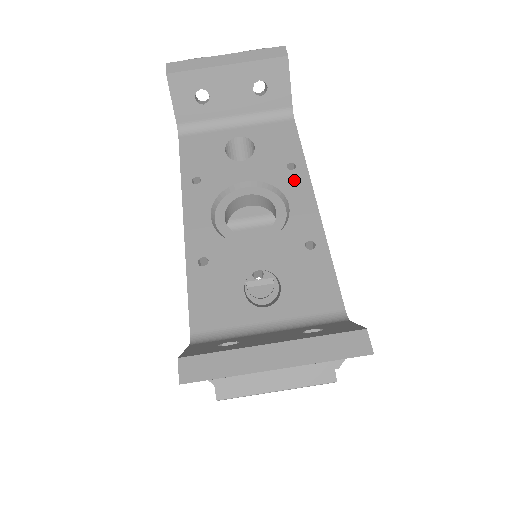
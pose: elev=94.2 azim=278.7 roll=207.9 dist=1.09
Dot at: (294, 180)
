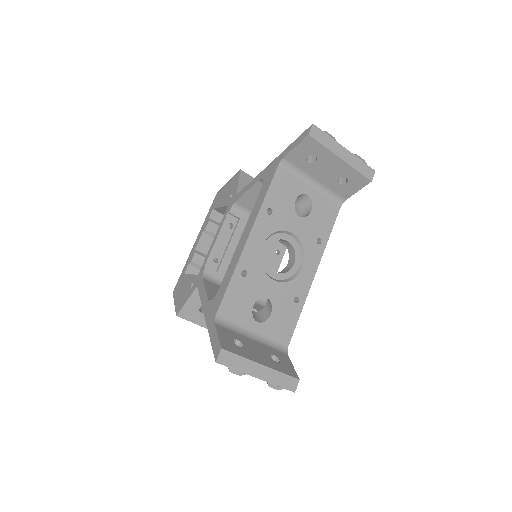
Dot at: (315, 252)
